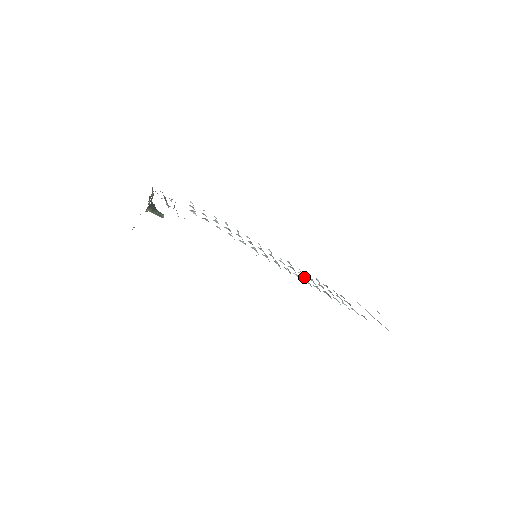
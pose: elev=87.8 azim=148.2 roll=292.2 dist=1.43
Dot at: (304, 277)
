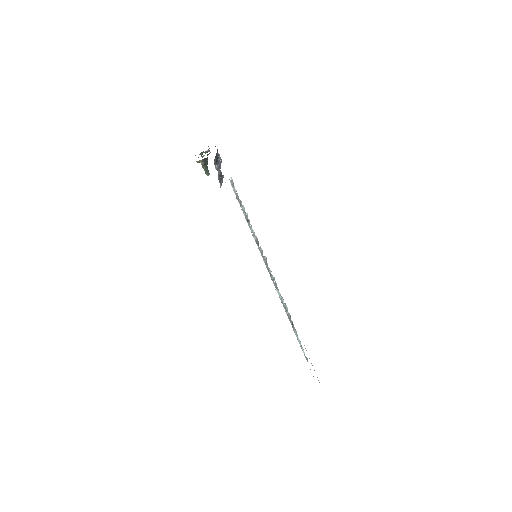
Dot at: occluded
